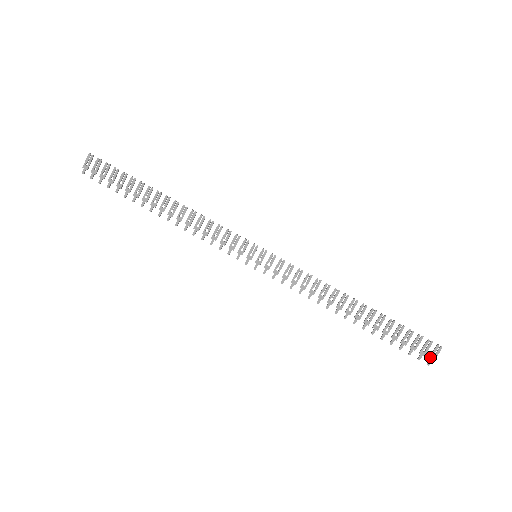
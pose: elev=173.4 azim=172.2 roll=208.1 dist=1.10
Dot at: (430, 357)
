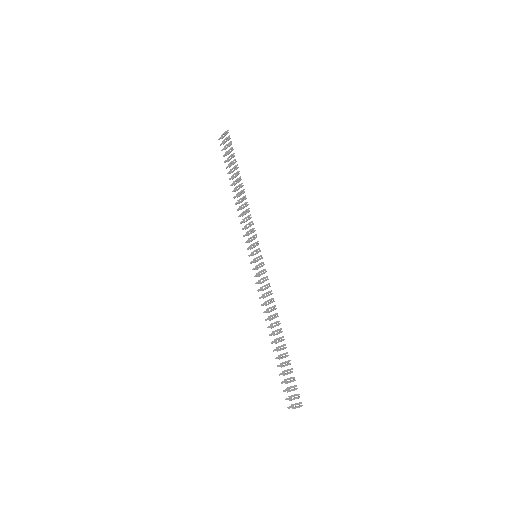
Dot at: (292, 405)
